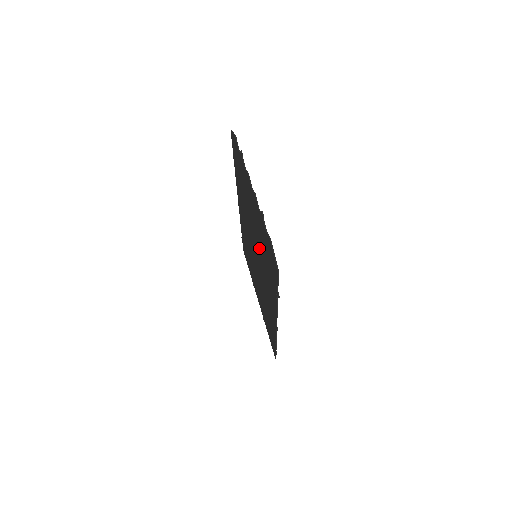
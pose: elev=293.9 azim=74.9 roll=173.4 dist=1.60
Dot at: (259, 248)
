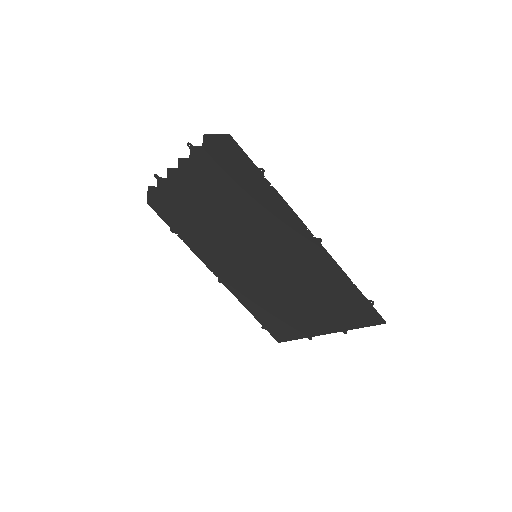
Dot at: (235, 214)
